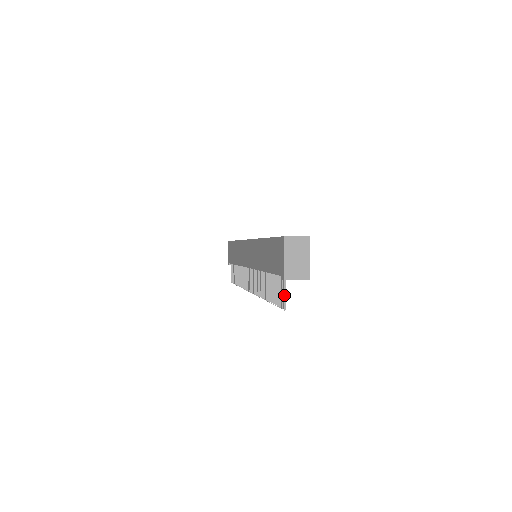
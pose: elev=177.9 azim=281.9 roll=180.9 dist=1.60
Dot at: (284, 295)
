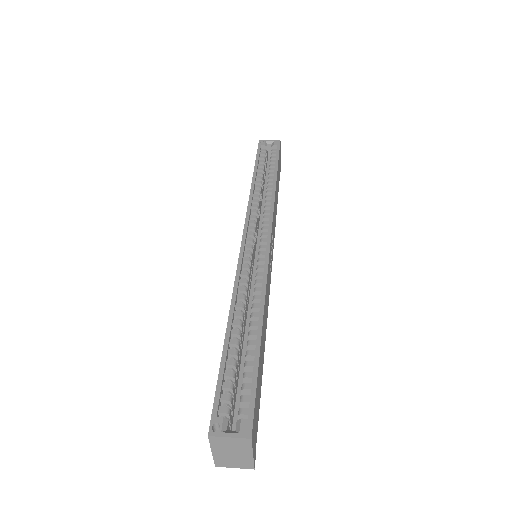
Dot at: occluded
